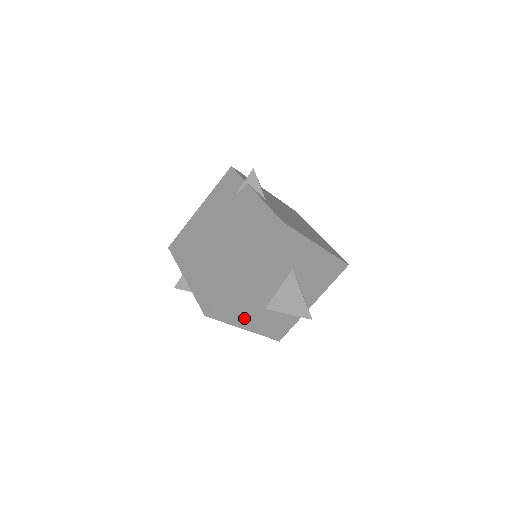
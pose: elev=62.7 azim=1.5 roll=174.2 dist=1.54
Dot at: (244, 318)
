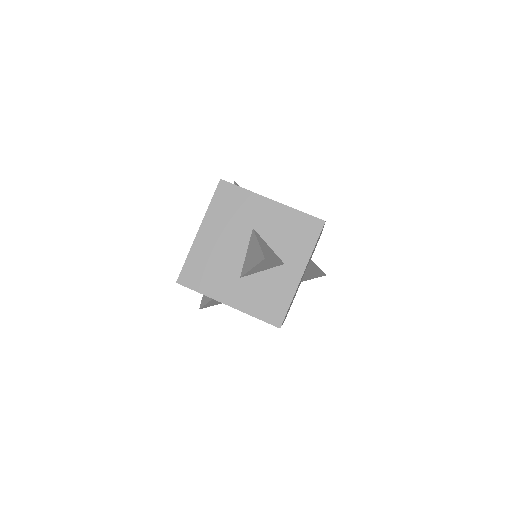
Dot at: (220, 289)
